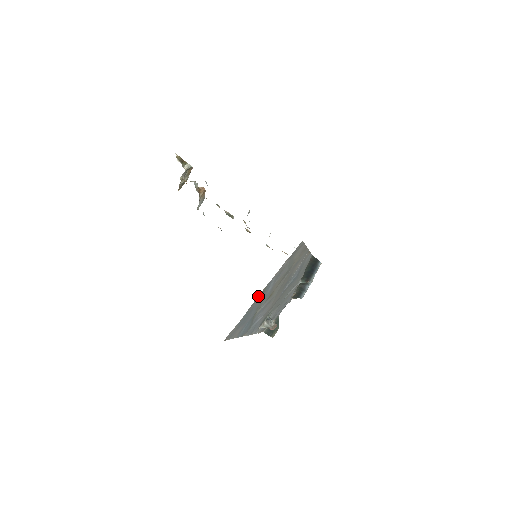
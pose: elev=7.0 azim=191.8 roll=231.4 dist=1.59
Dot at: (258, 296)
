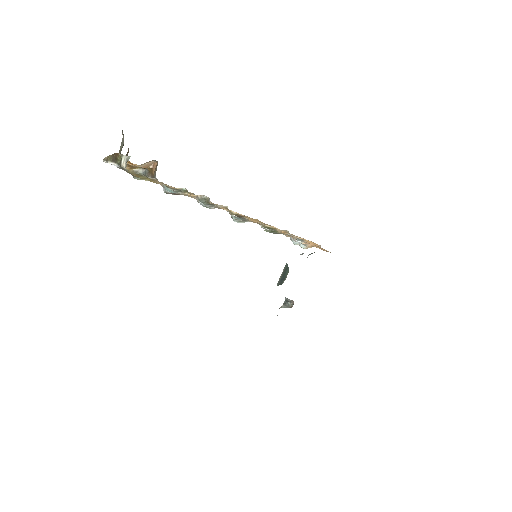
Dot at: occluded
